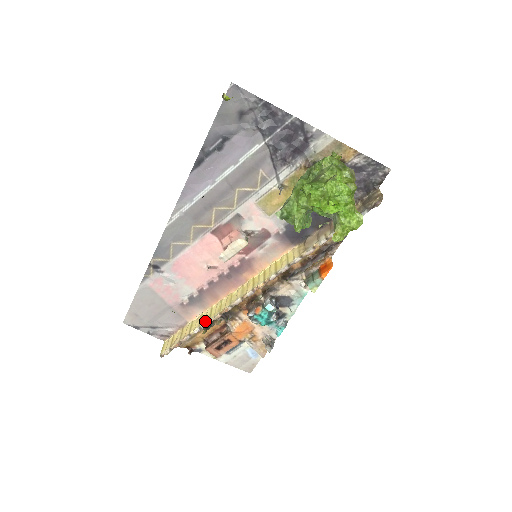
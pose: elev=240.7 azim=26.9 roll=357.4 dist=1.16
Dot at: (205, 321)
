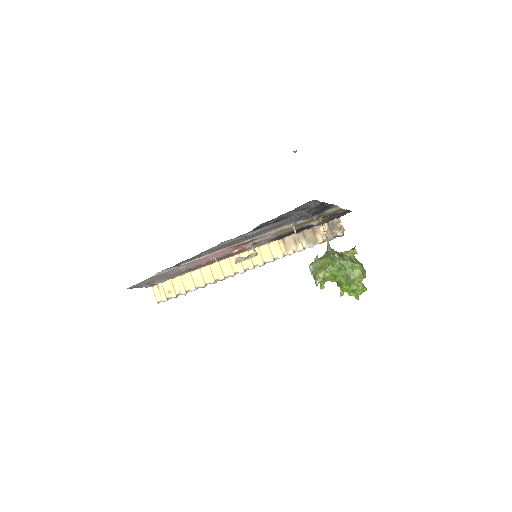
Dot at: (201, 285)
